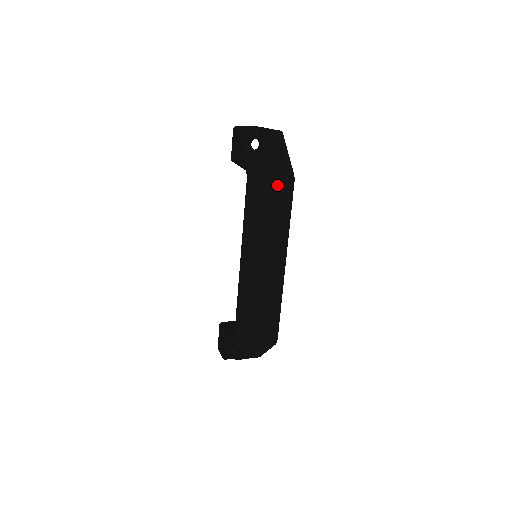
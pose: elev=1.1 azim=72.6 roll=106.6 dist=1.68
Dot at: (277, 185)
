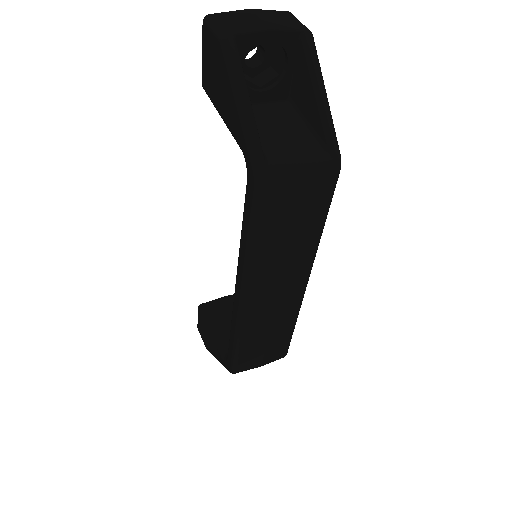
Dot at: (308, 186)
